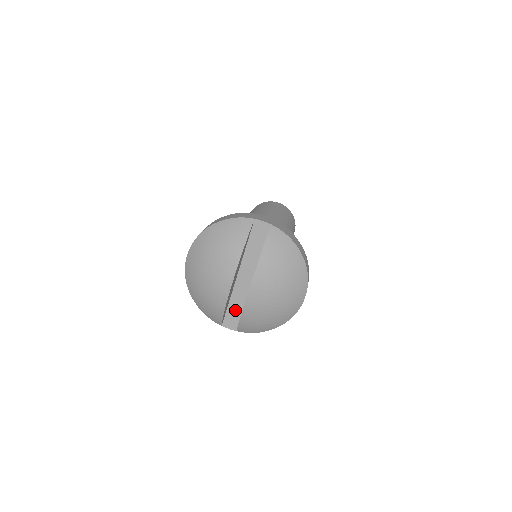
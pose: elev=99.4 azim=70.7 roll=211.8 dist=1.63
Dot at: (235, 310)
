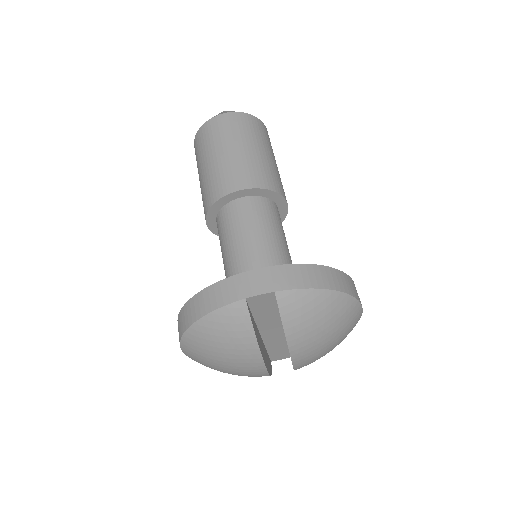
Dot at: (278, 350)
